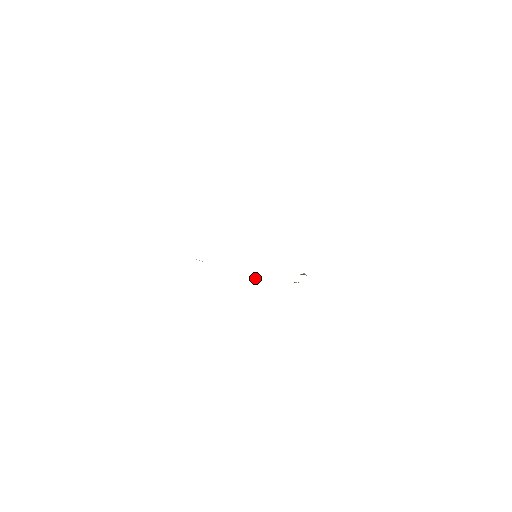
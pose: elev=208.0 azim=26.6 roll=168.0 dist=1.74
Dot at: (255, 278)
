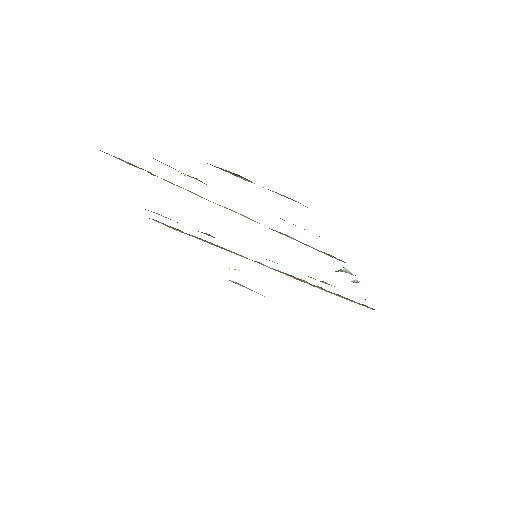
Dot at: (305, 281)
